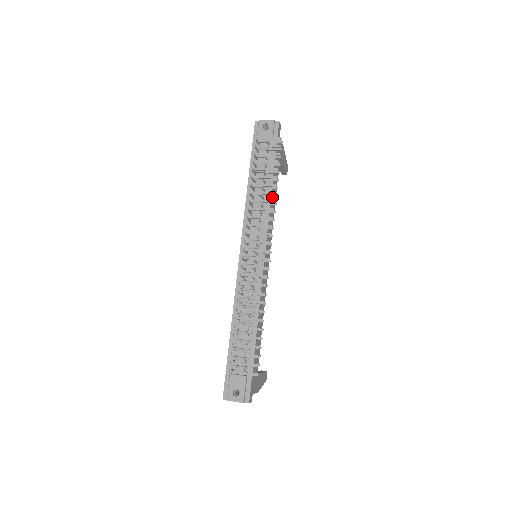
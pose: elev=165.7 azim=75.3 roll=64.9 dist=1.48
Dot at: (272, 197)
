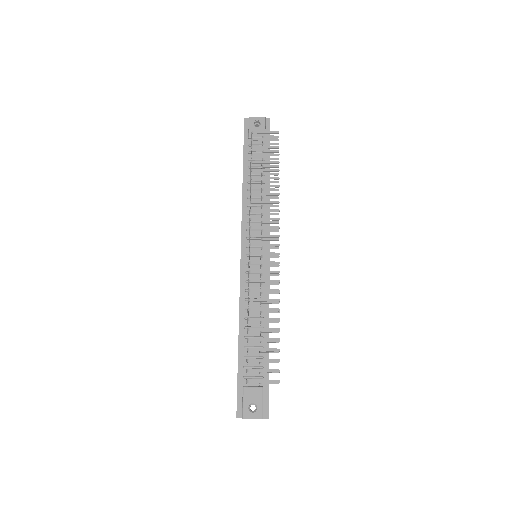
Dot at: occluded
